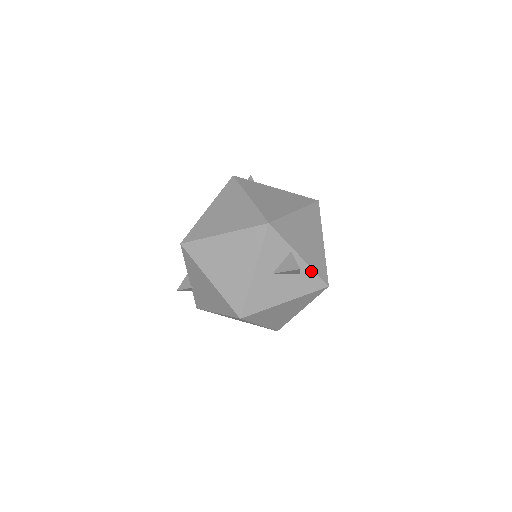
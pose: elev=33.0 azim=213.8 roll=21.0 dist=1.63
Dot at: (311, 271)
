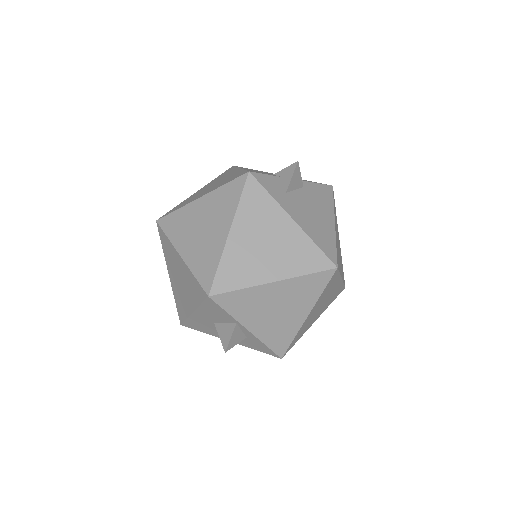
Dot at: (261, 342)
